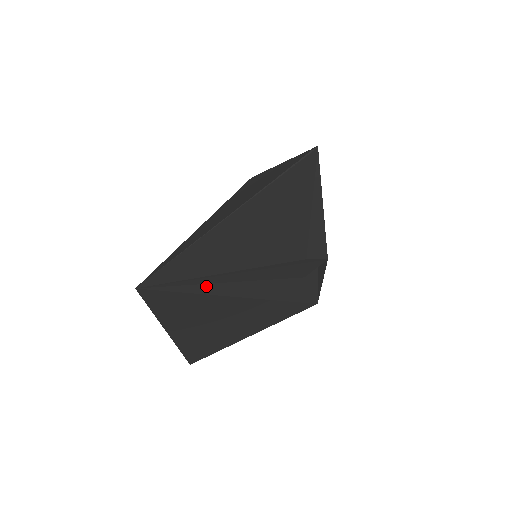
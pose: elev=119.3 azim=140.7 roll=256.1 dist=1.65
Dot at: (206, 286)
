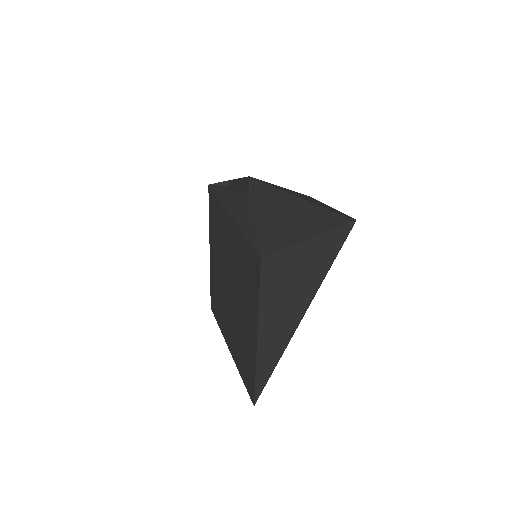
Dot at: occluded
